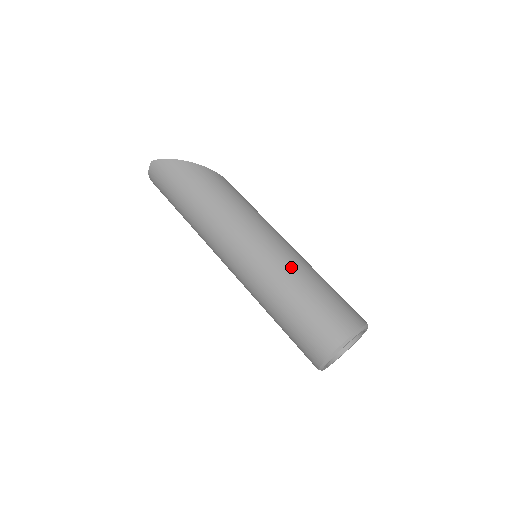
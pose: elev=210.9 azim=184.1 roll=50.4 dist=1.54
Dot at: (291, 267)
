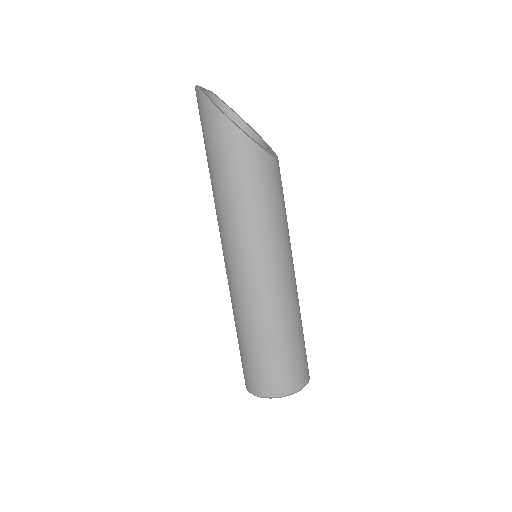
Dot at: (260, 310)
